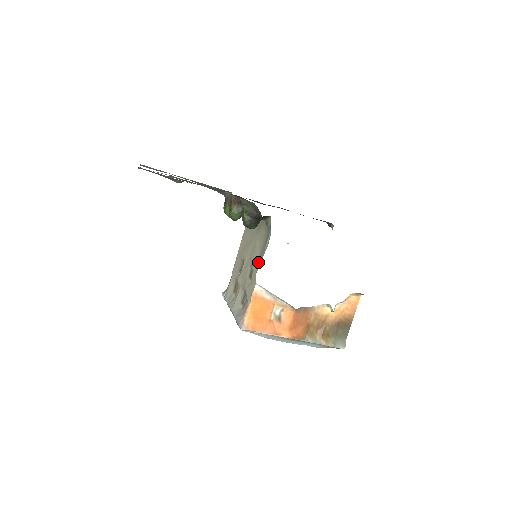
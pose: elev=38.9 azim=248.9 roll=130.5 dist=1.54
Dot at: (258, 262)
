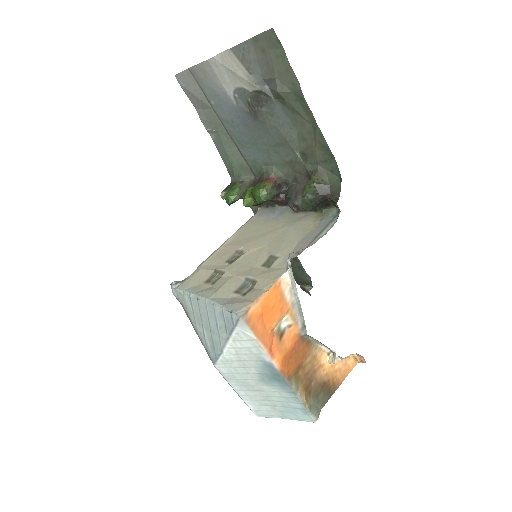
Dot at: (295, 249)
